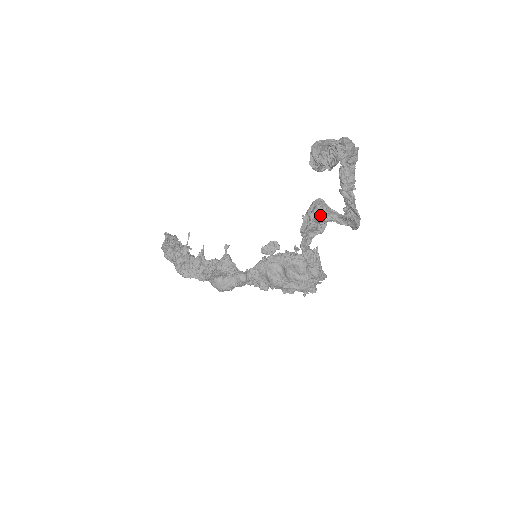
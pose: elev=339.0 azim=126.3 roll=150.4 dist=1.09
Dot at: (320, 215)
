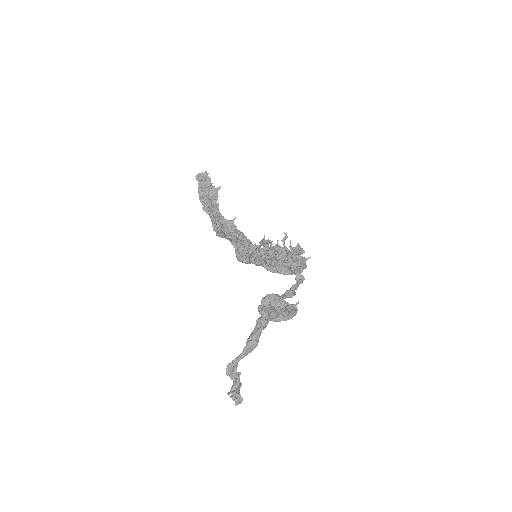
Dot at: occluded
